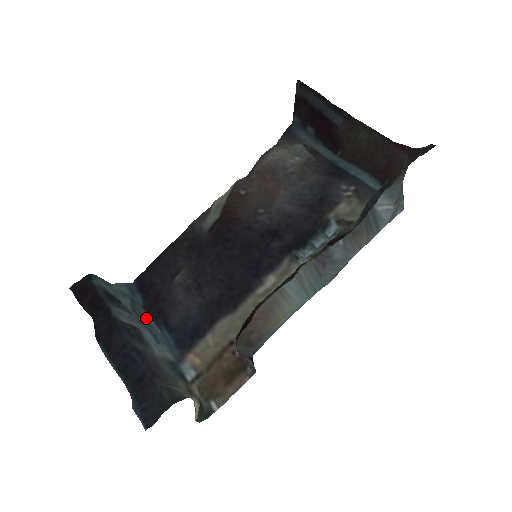
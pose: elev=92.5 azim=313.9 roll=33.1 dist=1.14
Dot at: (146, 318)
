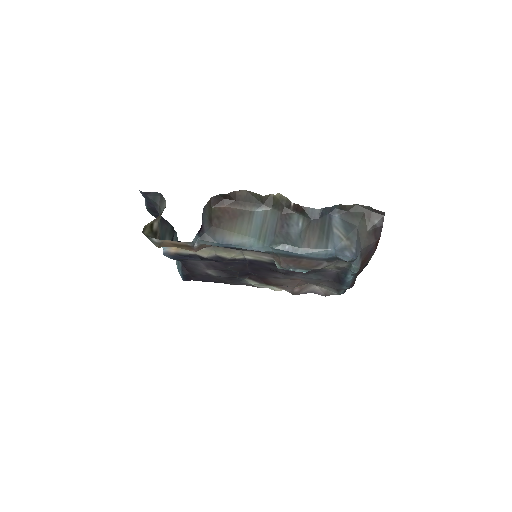
Dot at: occluded
